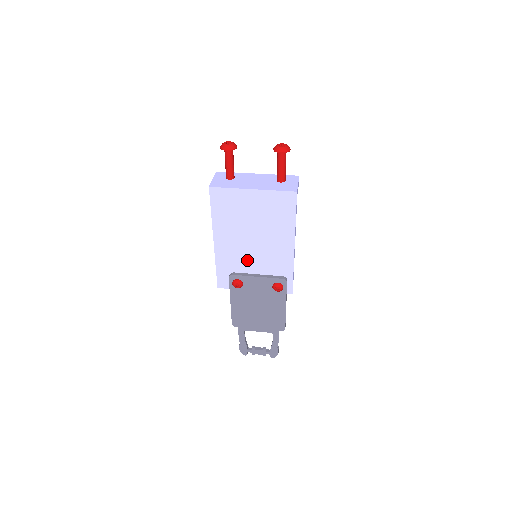
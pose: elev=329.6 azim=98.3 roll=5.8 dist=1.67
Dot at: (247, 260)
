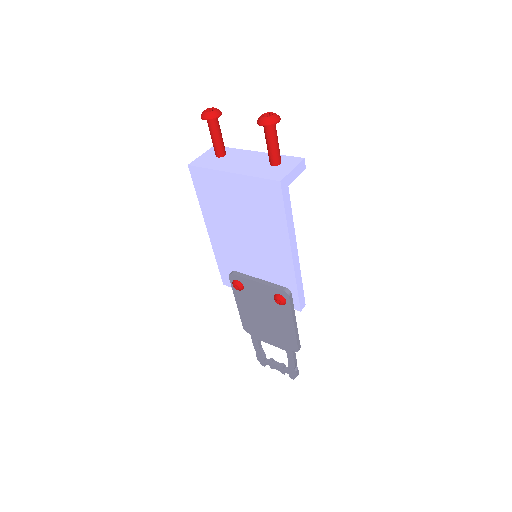
Dot at: (245, 259)
